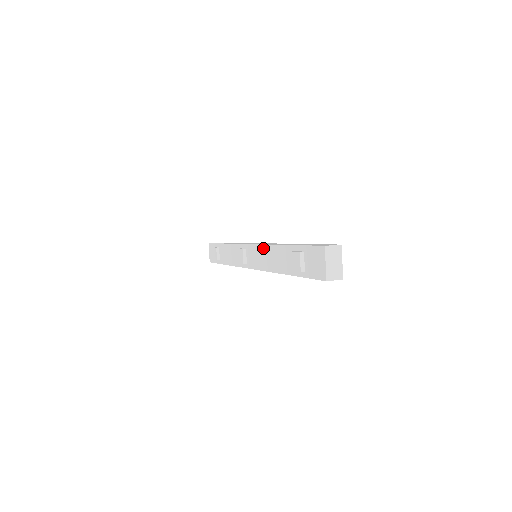
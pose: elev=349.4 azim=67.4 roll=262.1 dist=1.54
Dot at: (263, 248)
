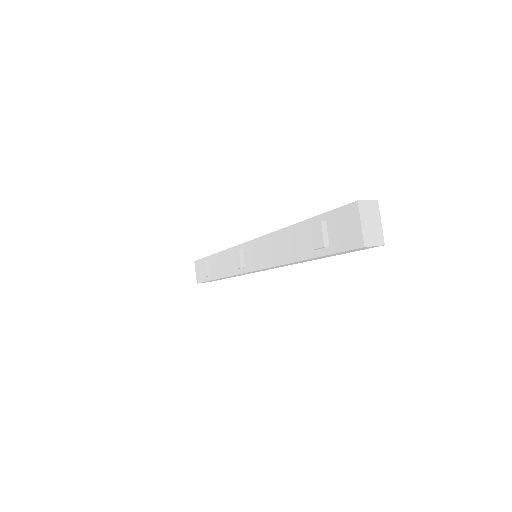
Dot at: (266, 239)
